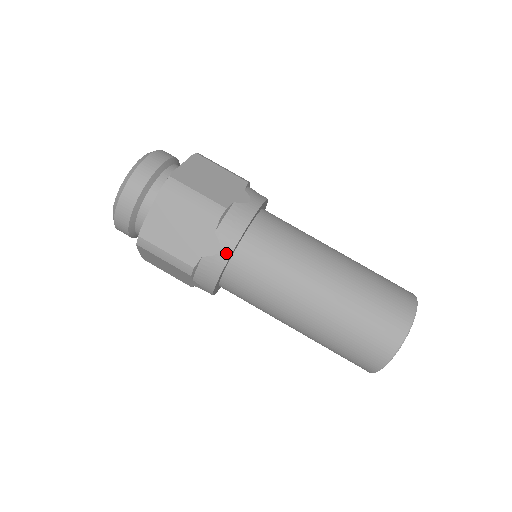
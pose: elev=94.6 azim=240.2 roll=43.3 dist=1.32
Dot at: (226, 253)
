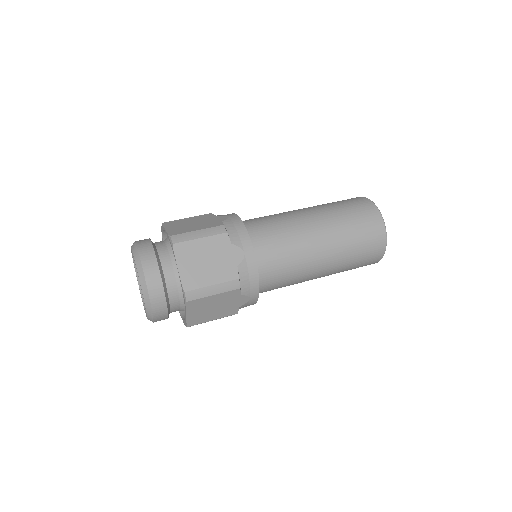
Dot at: (249, 250)
